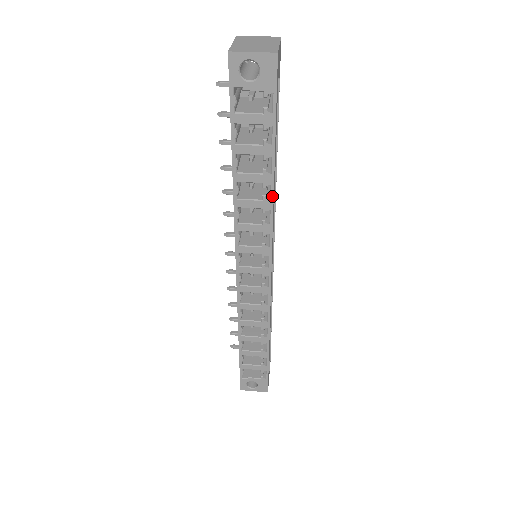
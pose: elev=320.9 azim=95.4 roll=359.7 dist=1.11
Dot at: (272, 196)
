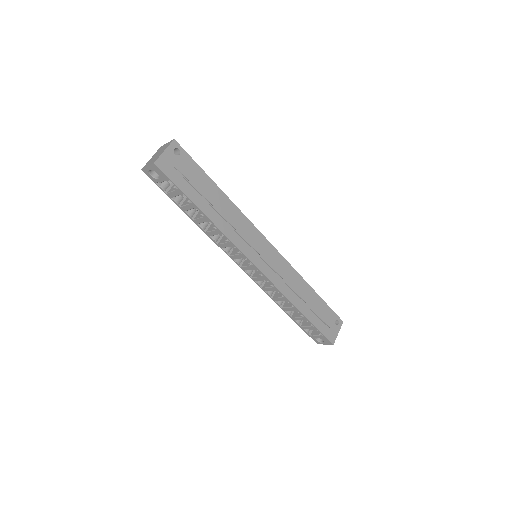
Dot at: (216, 227)
